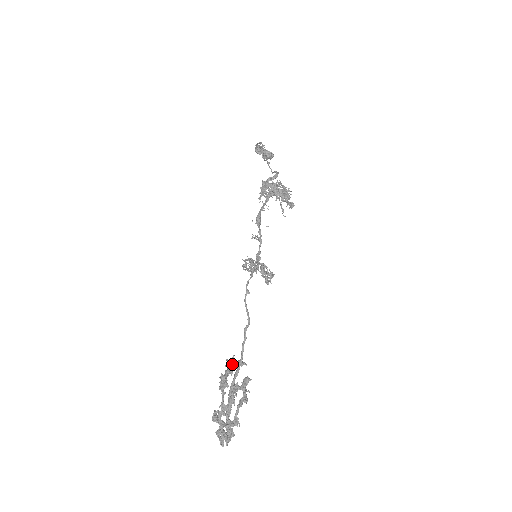
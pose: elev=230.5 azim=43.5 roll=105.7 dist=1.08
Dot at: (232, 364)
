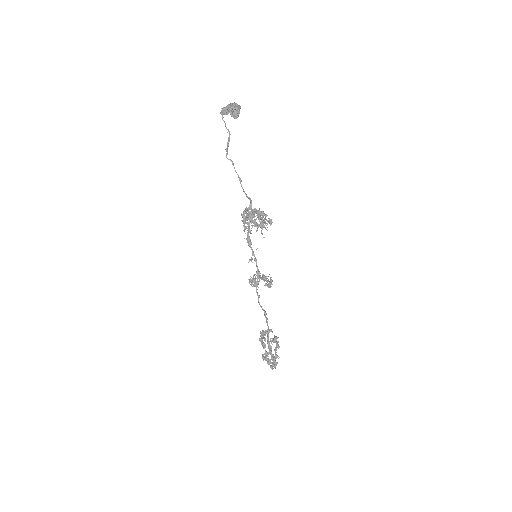
Dot at: (264, 335)
